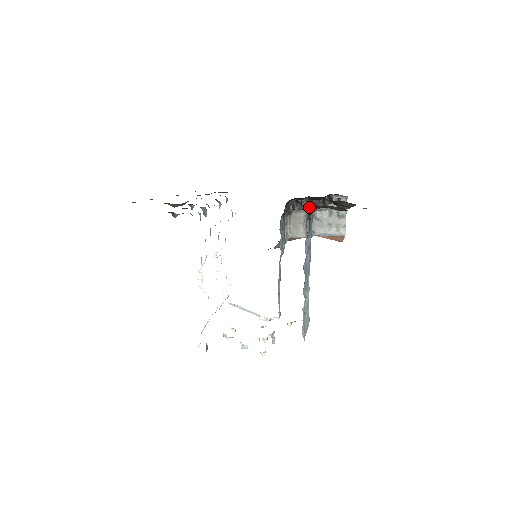
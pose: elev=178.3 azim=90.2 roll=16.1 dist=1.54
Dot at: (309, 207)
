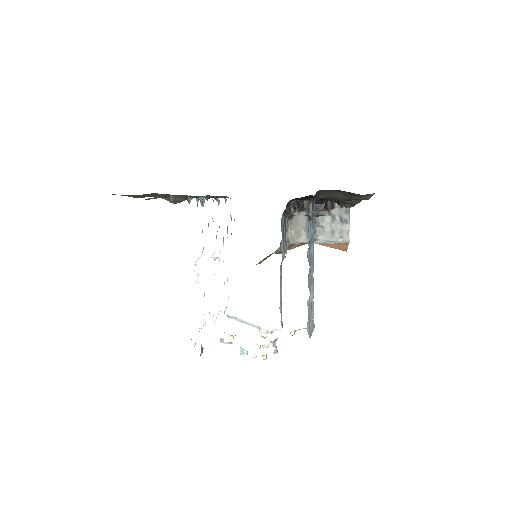
Dot at: occluded
